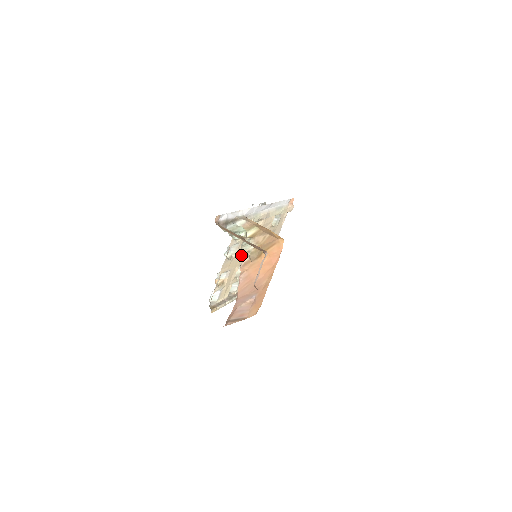
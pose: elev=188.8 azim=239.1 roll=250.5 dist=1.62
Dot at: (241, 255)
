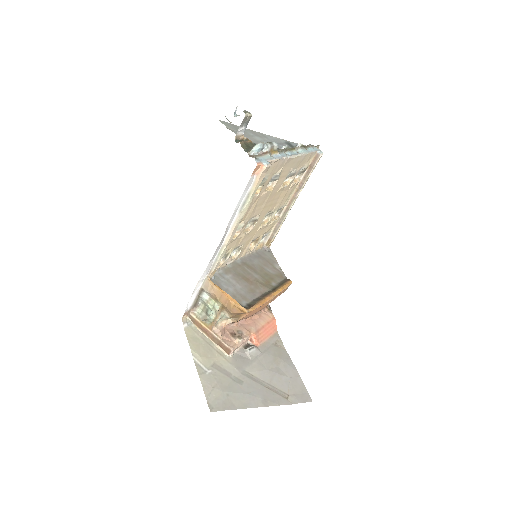
Dot at: (250, 232)
